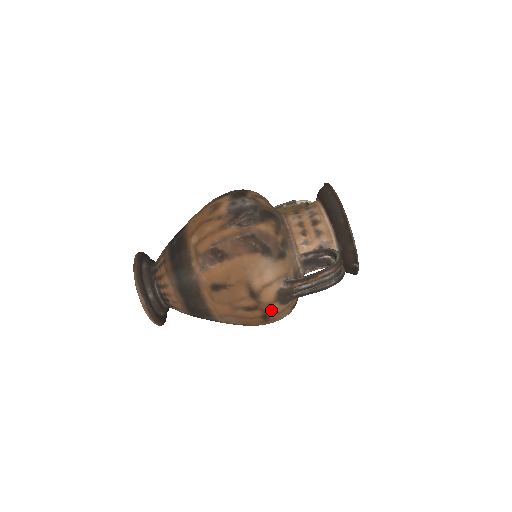
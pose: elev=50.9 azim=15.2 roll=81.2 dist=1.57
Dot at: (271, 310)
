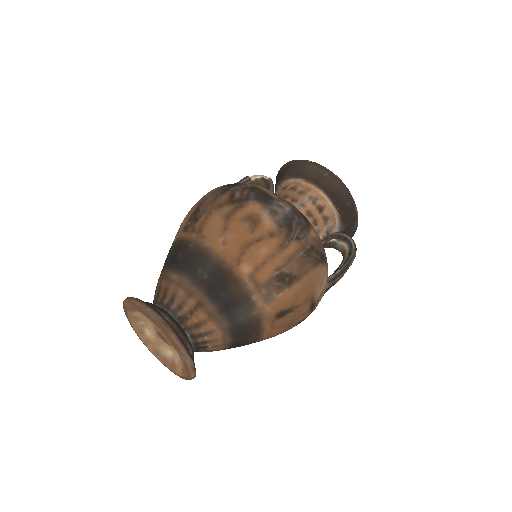
Dot at: occluded
